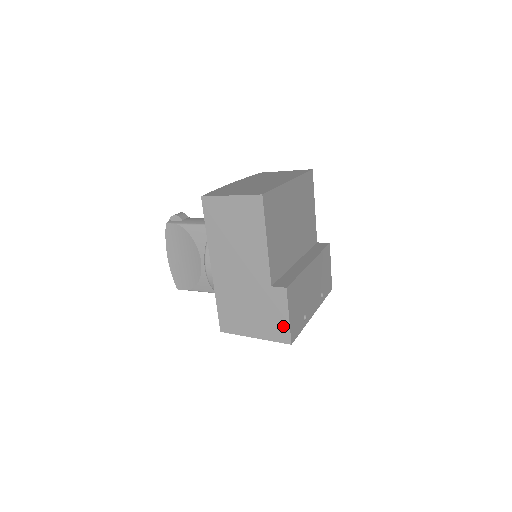
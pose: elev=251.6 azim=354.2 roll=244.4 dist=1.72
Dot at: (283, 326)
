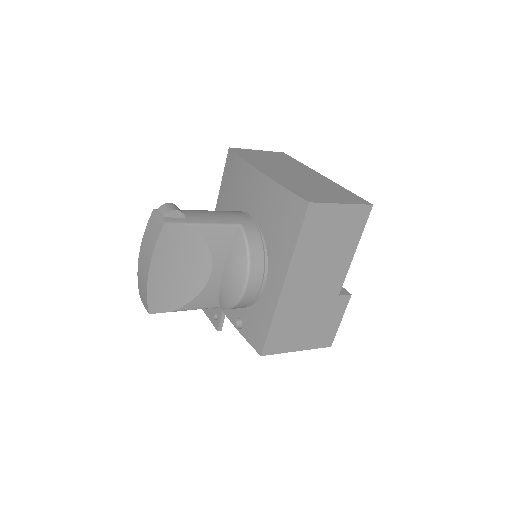
Dot at: (332, 331)
